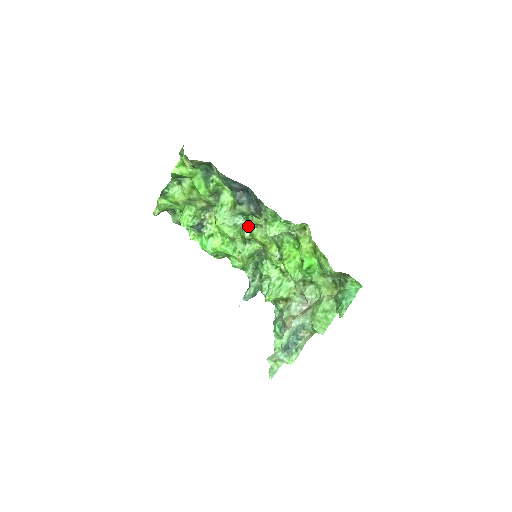
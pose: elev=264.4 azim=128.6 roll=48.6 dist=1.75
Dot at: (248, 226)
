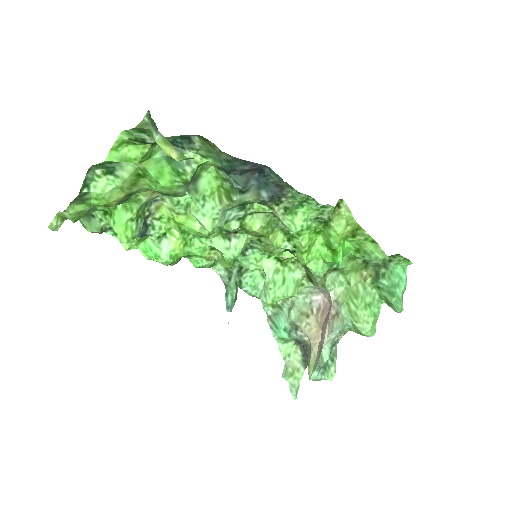
Dot at: occluded
